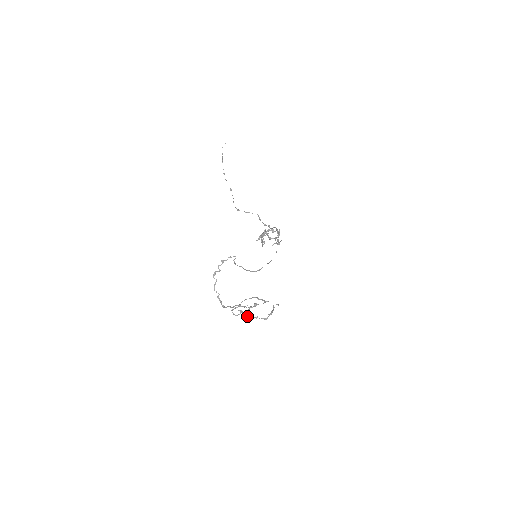
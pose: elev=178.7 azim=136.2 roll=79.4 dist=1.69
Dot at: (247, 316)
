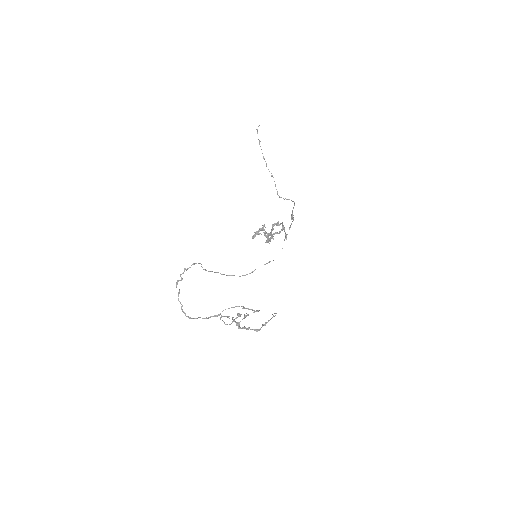
Dot at: (238, 326)
